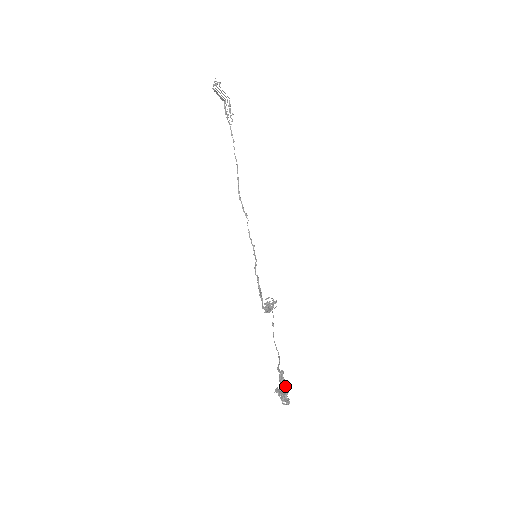
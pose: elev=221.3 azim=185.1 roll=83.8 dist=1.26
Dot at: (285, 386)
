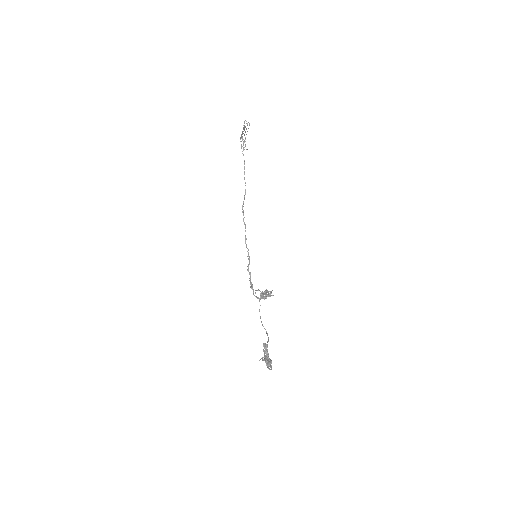
Dot at: occluded
